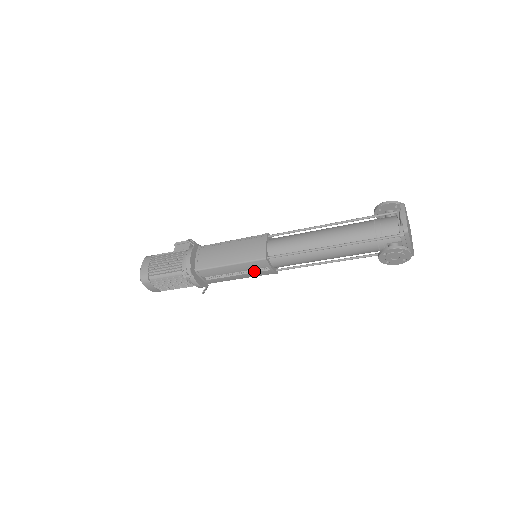
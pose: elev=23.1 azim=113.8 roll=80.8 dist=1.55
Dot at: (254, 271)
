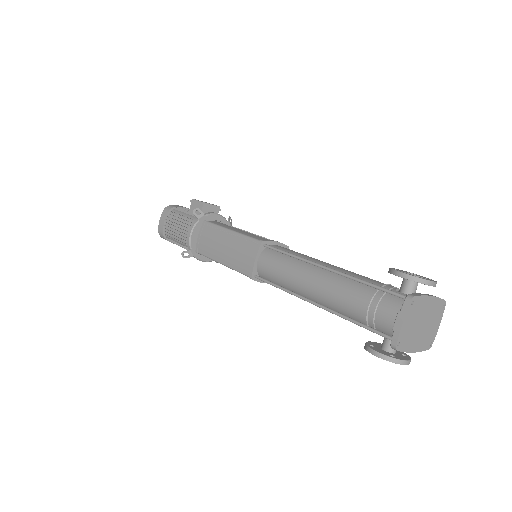
Dot at: occluded
